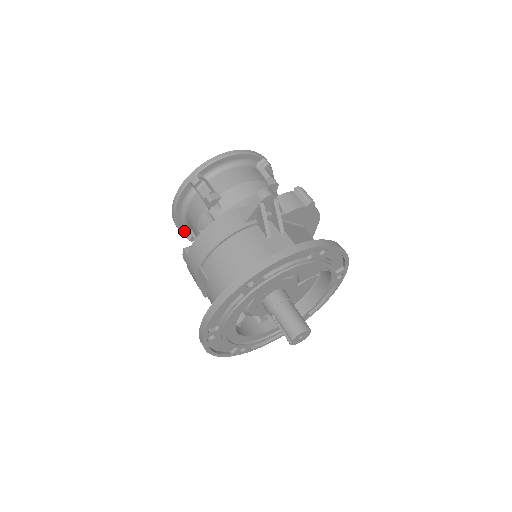
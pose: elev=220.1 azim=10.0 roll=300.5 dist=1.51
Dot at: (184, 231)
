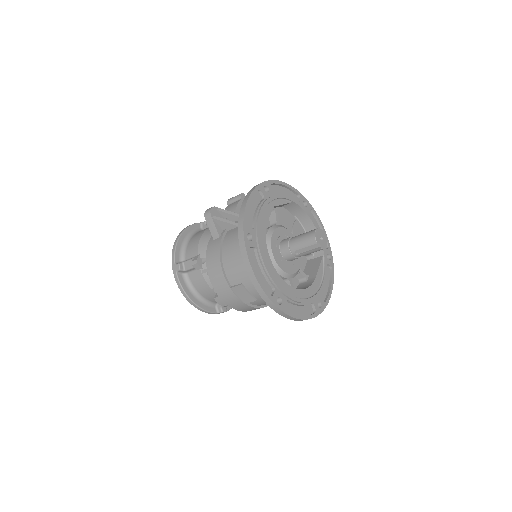
Dot at: (214, 311)
